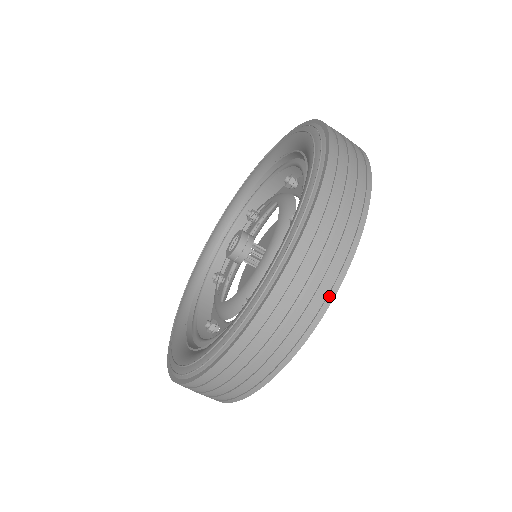
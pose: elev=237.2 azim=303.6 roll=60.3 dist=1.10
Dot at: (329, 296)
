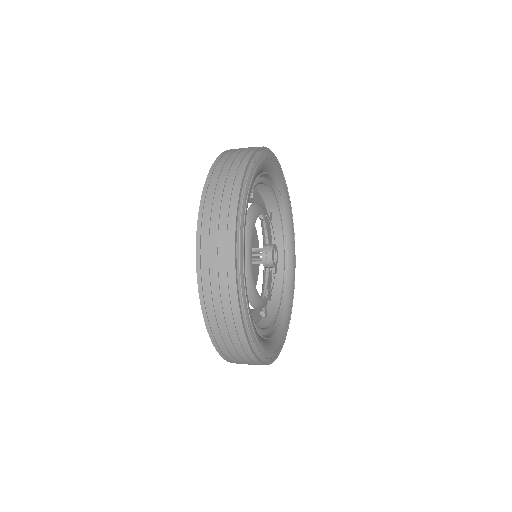
Dot at: occluded
